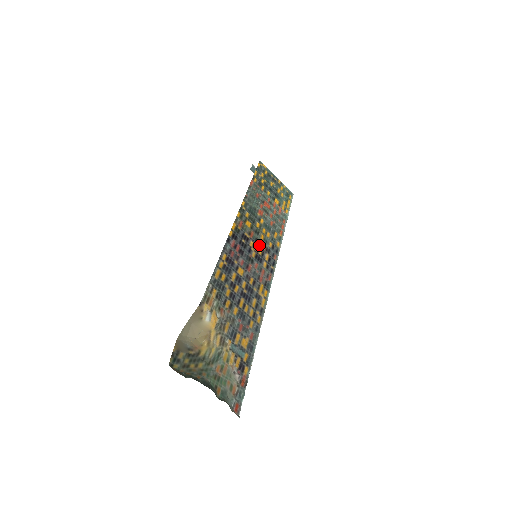
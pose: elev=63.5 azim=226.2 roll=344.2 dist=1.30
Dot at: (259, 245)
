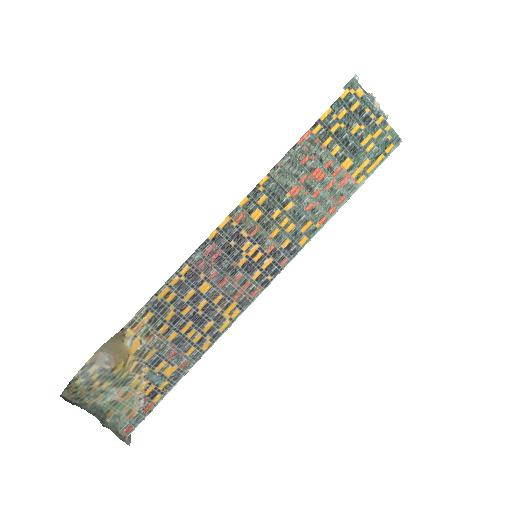
Dot at: (261, 246)
